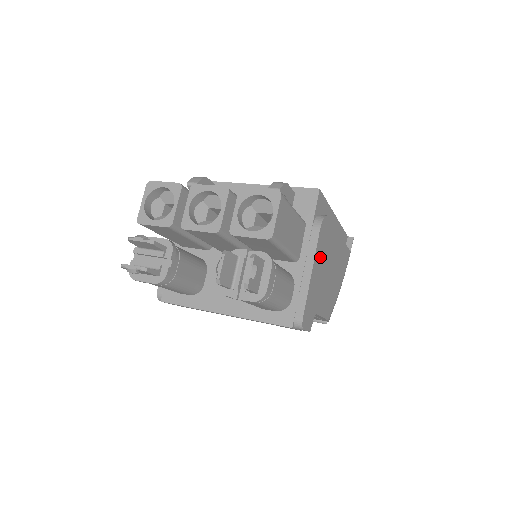
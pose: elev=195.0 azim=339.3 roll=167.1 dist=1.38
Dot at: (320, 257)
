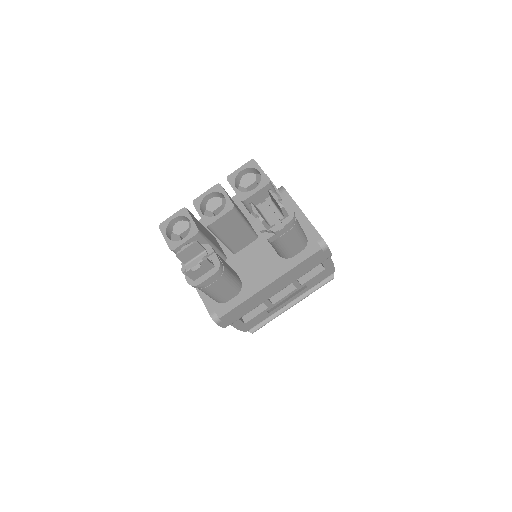
Dot at: occluded
